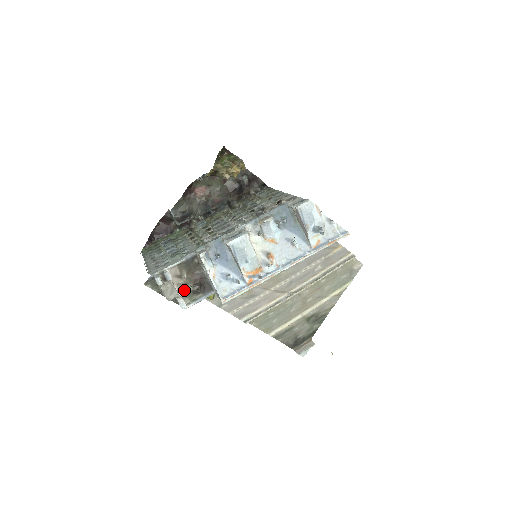
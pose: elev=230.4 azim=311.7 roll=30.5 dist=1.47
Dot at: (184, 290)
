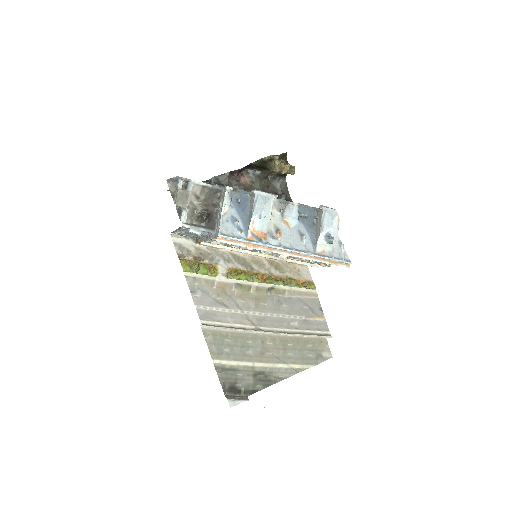
Dot at: (192, 211)
